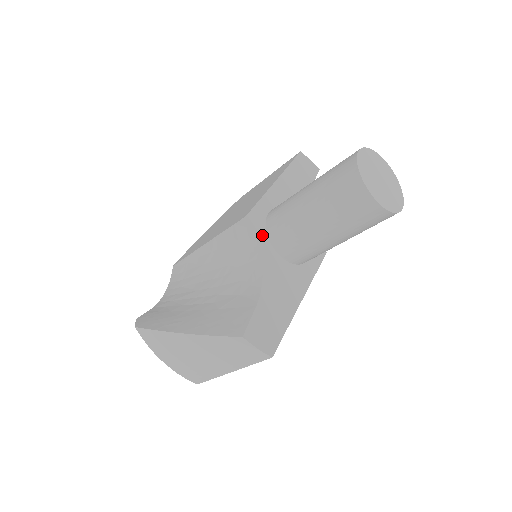
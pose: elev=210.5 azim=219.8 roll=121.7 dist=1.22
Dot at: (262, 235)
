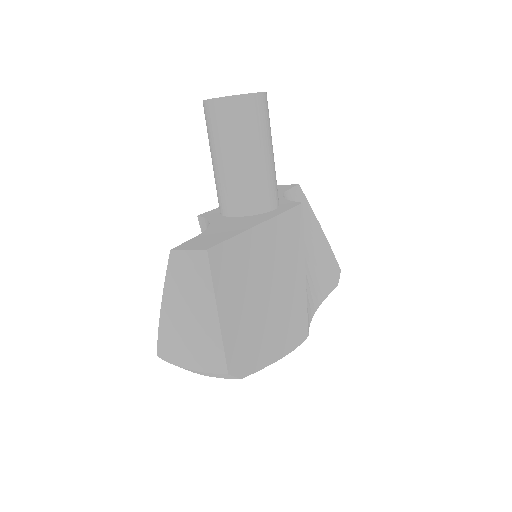
Dot at: (214, 216)
